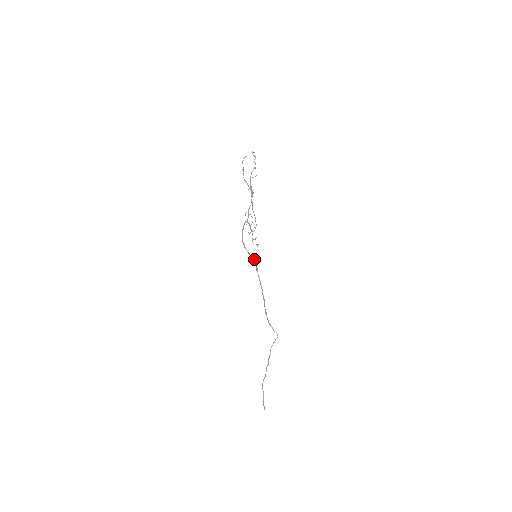
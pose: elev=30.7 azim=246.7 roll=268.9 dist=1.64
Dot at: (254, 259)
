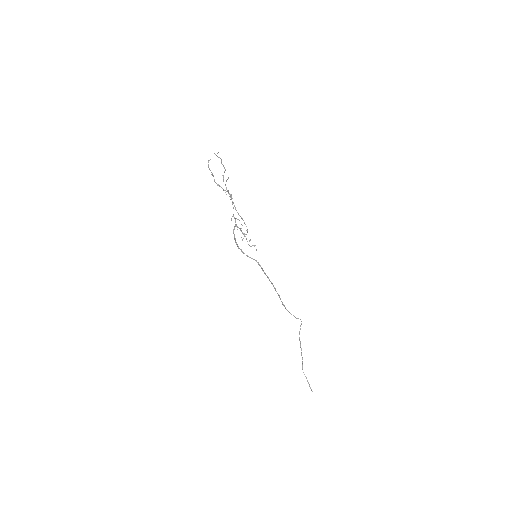
Dot at: (256, 261)
